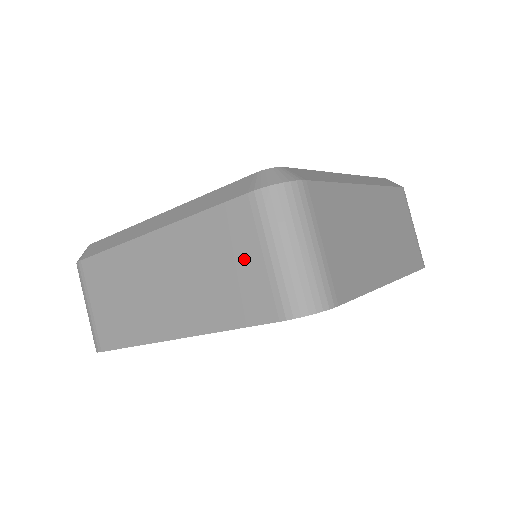
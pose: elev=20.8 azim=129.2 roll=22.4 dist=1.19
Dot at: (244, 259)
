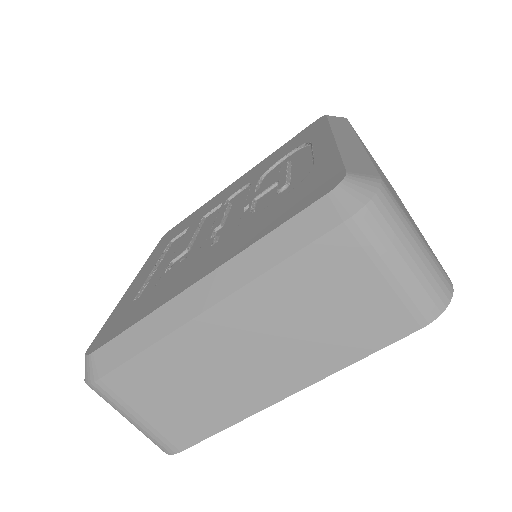
Dot at: occluded
